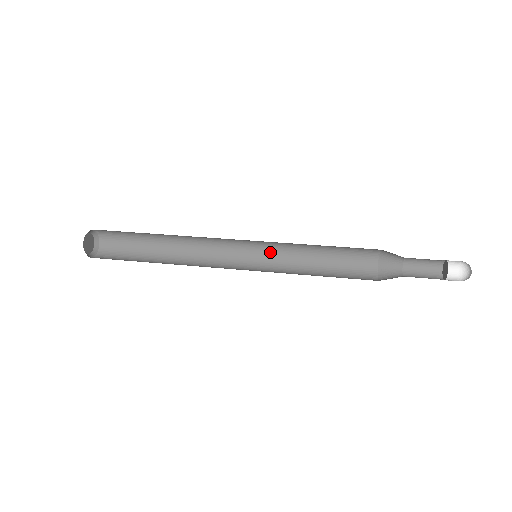
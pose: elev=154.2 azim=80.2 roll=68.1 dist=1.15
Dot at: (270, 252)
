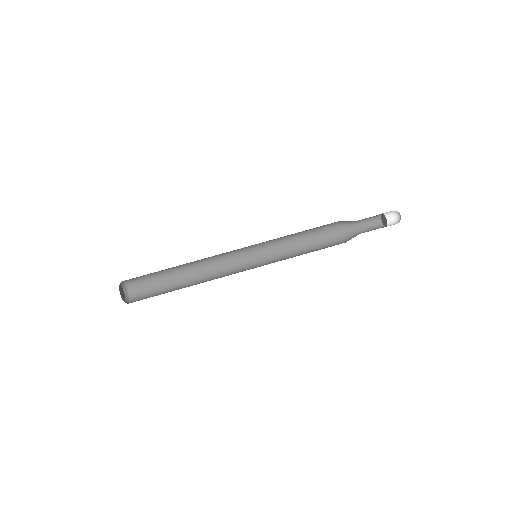
Dot at: (262, 243)
